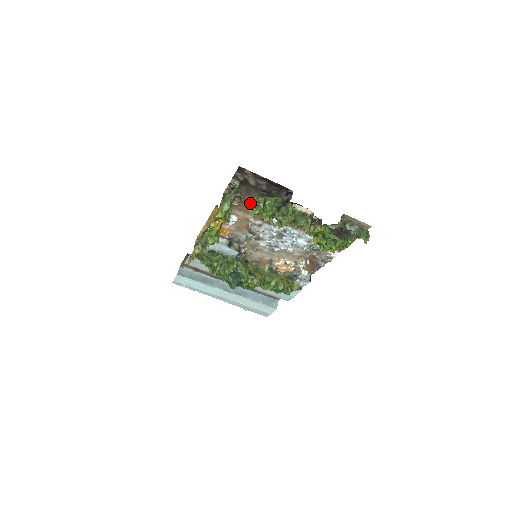
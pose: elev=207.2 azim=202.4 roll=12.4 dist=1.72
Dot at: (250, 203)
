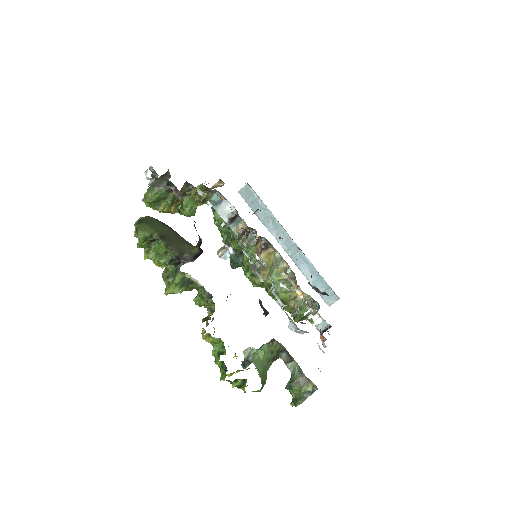
Dot at: occluded
